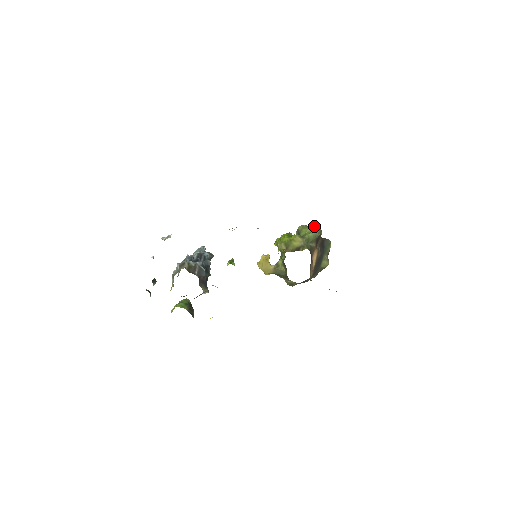
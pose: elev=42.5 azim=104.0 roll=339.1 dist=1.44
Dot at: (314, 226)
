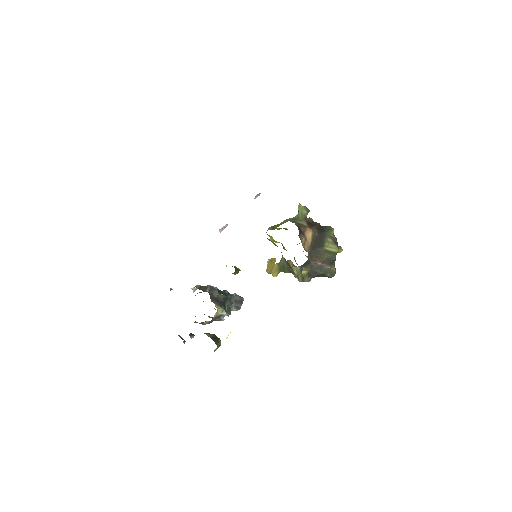
Dot at: (309, 217)
